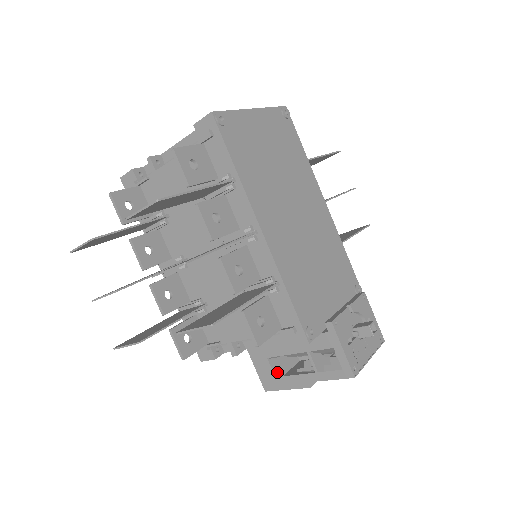
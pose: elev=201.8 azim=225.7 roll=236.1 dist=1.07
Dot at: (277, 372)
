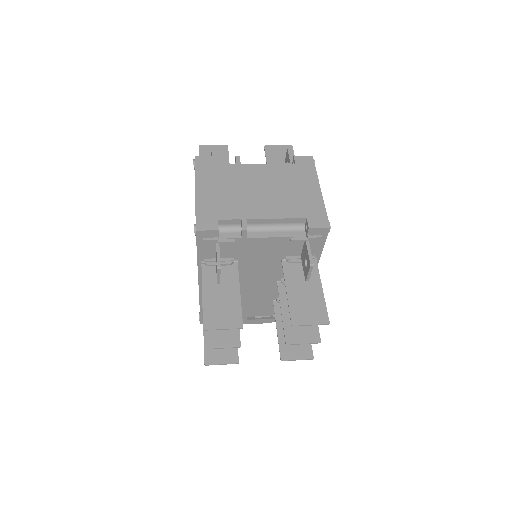
Dot at: occluded
